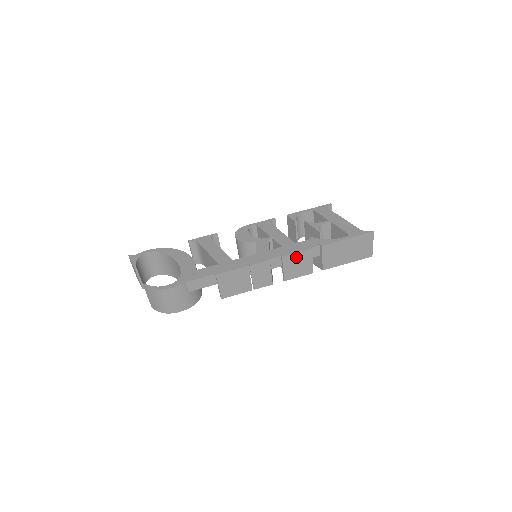
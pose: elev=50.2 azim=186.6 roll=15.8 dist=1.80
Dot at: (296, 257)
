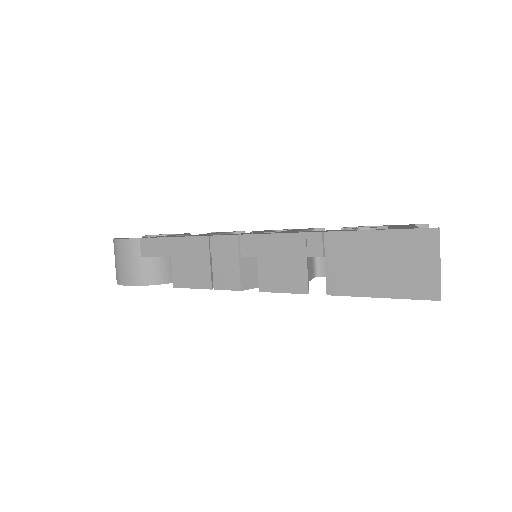
Dot at: (278, 244)
